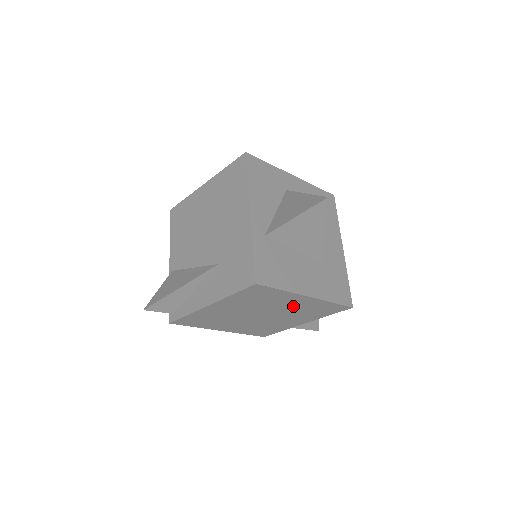
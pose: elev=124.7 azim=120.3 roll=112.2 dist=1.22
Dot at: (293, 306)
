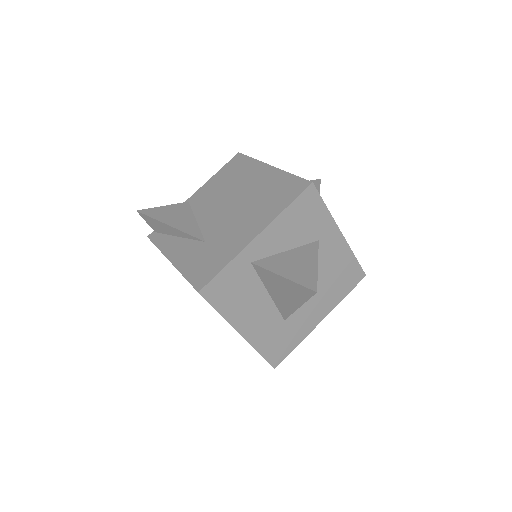
Dot at: occluded
